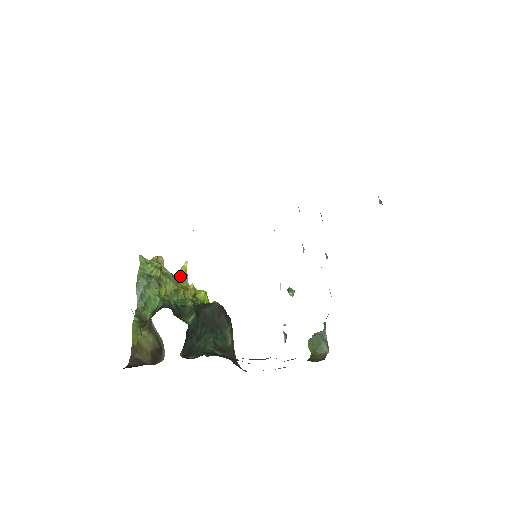
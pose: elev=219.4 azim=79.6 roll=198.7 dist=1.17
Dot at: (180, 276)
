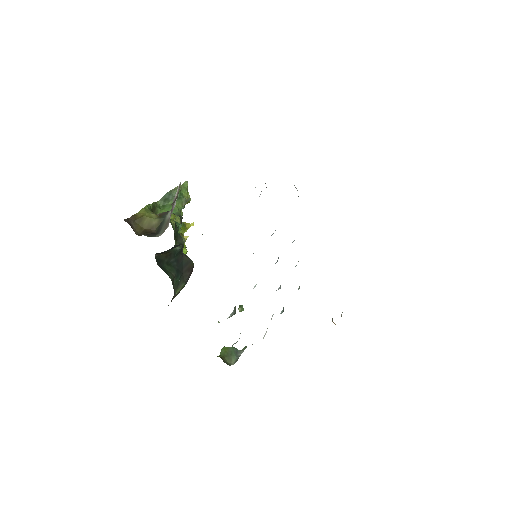
Dot at: (184, 225)
